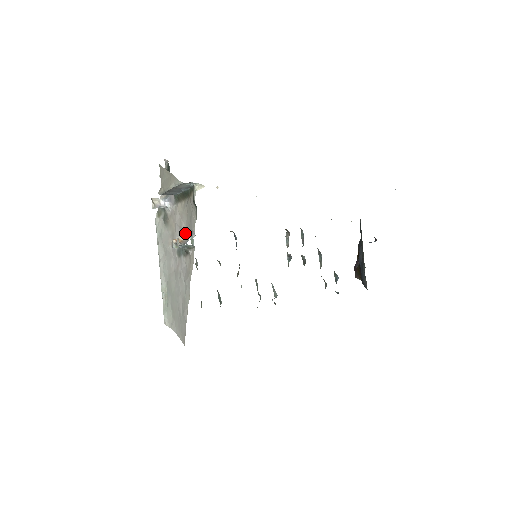
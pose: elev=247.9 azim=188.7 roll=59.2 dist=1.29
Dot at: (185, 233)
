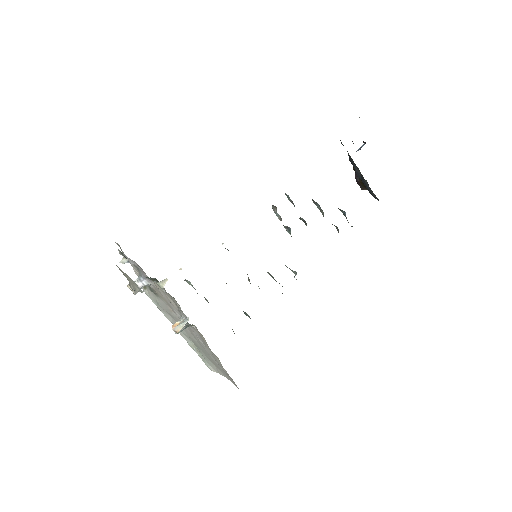
Dot at: (178, 310)
